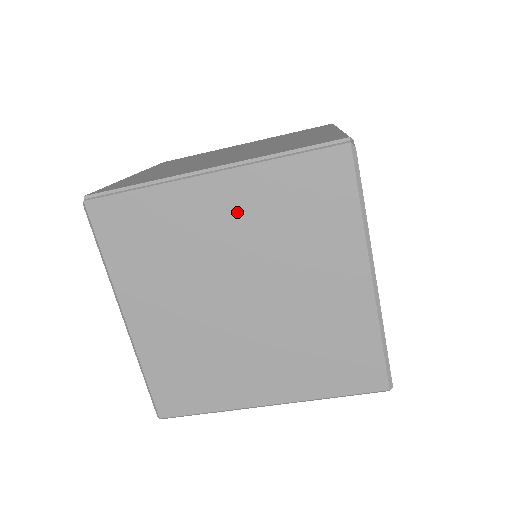
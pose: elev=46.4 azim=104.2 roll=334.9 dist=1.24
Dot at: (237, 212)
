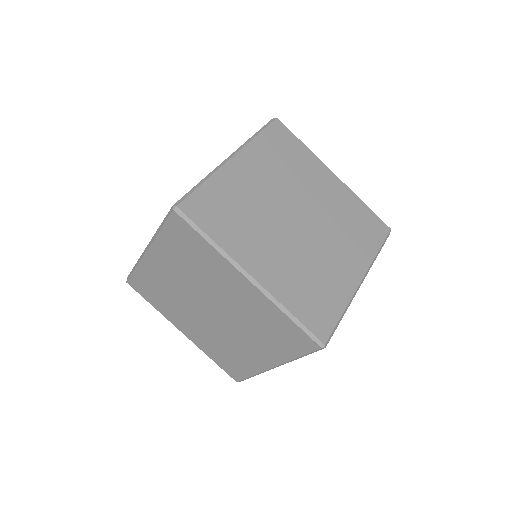
Dot at: (332, 194)
